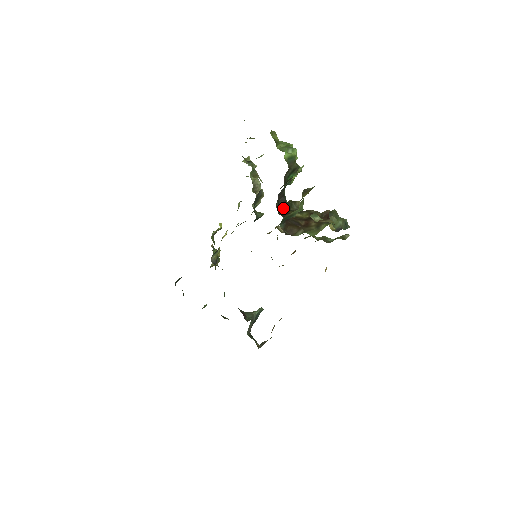
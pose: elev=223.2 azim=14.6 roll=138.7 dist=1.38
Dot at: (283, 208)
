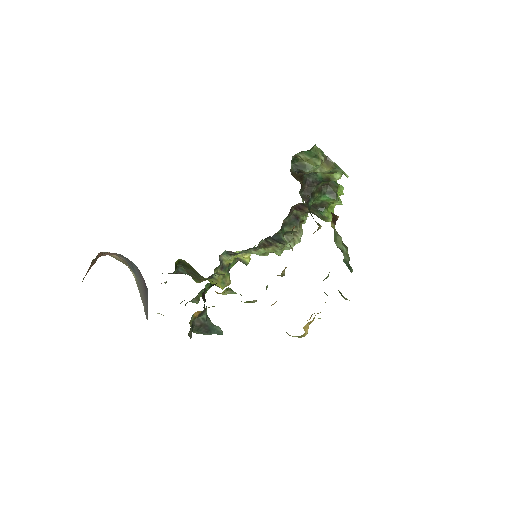
Dot at: (304, 200)
